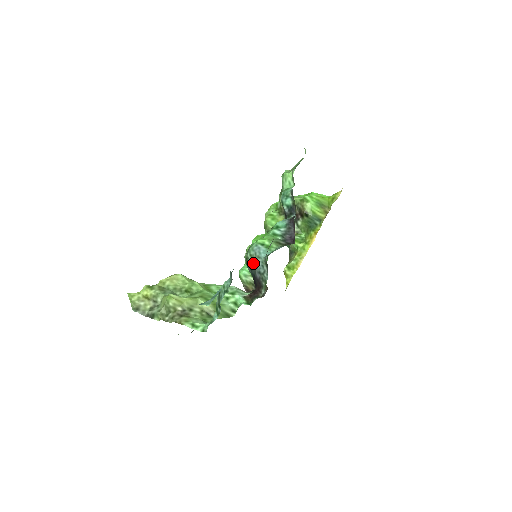
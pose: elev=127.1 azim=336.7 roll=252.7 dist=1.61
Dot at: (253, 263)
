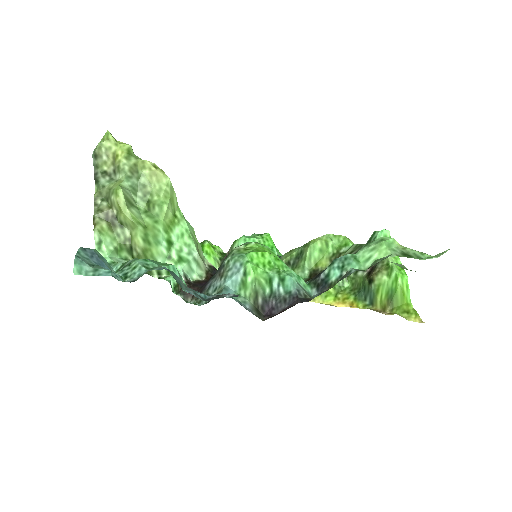
Dot at: (220, 270)
